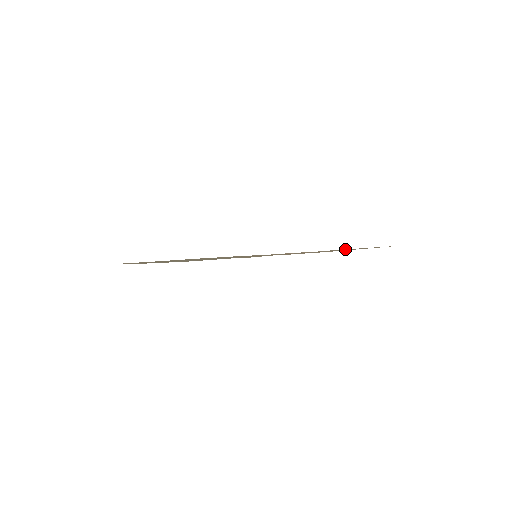
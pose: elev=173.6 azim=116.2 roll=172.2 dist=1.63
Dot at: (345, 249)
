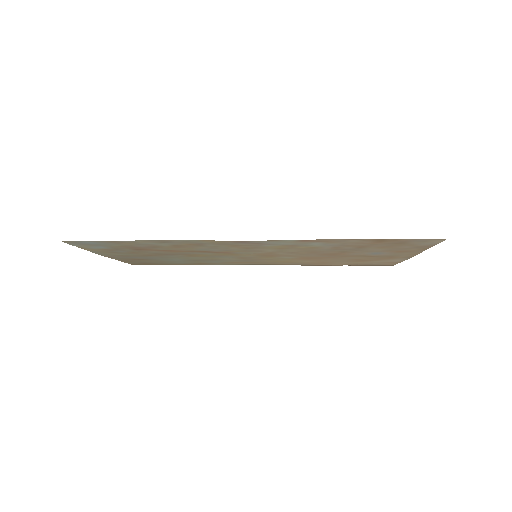
Dot at: (350, 239)
